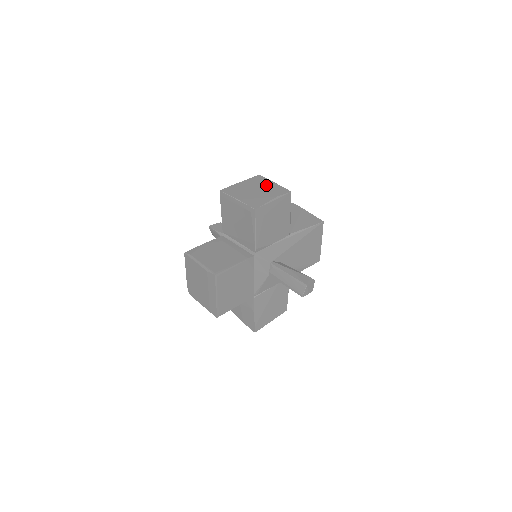
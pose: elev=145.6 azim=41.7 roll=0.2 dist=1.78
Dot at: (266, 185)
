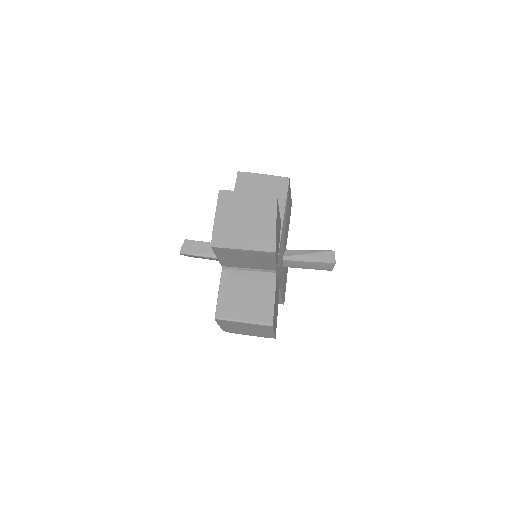
Dot at: (245, 204)
